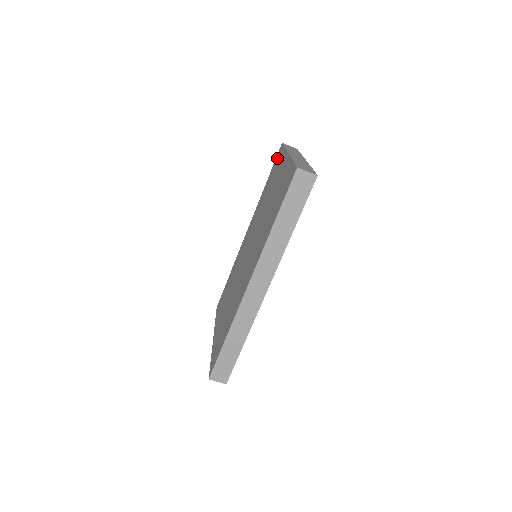
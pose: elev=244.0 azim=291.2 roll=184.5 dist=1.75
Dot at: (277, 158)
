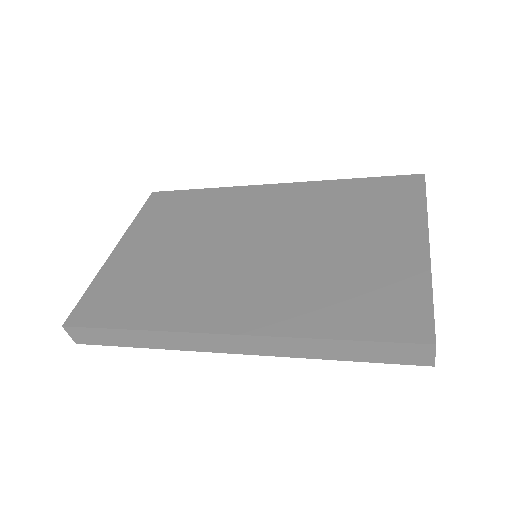
Dot at: (401, 185)
